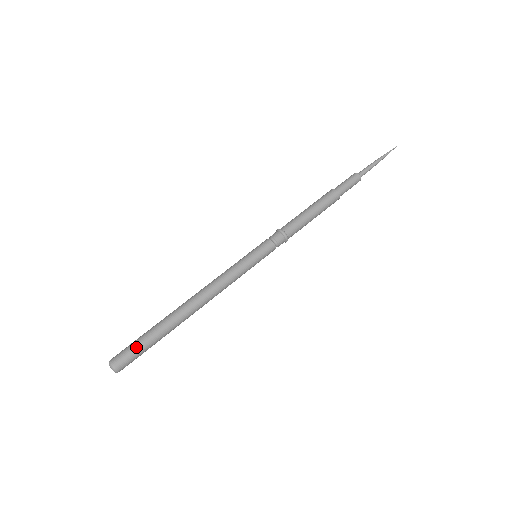
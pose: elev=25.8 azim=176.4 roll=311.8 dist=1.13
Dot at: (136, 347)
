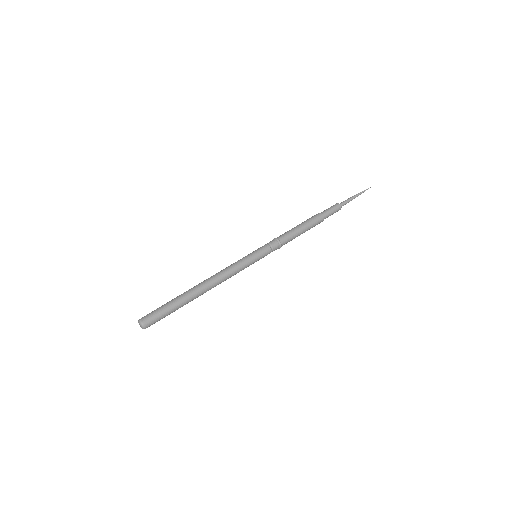
Dot at: (162, 314)
